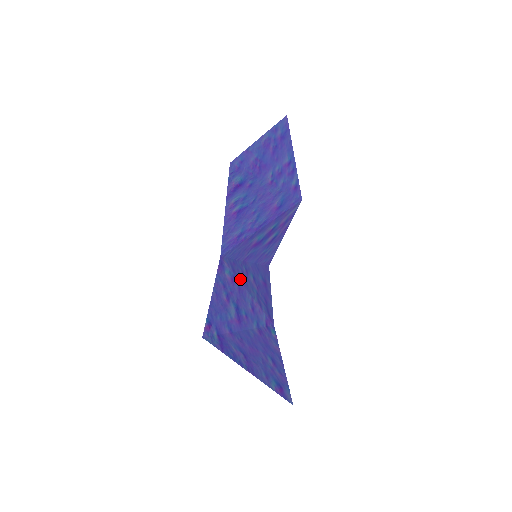
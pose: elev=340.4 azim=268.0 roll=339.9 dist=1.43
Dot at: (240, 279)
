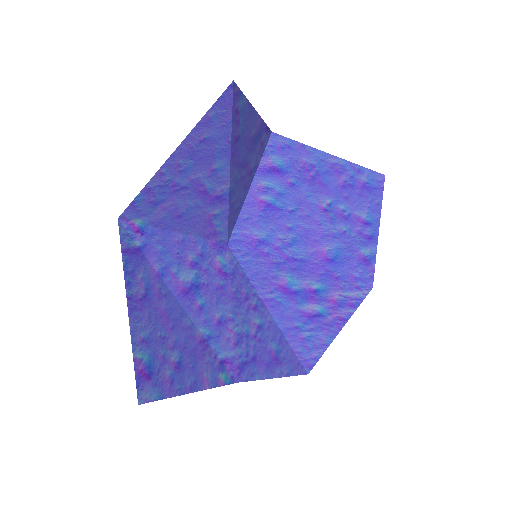
Dot at: (234, 289)
